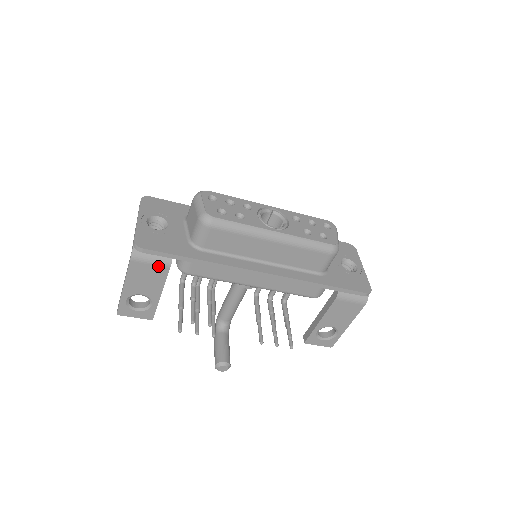
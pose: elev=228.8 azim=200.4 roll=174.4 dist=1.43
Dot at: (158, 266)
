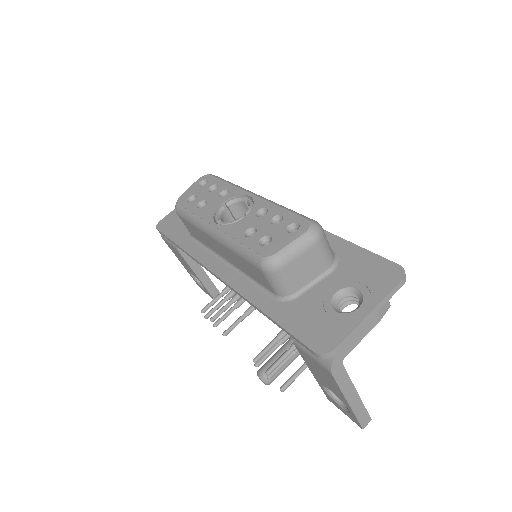
Dot at: (174, 247)
